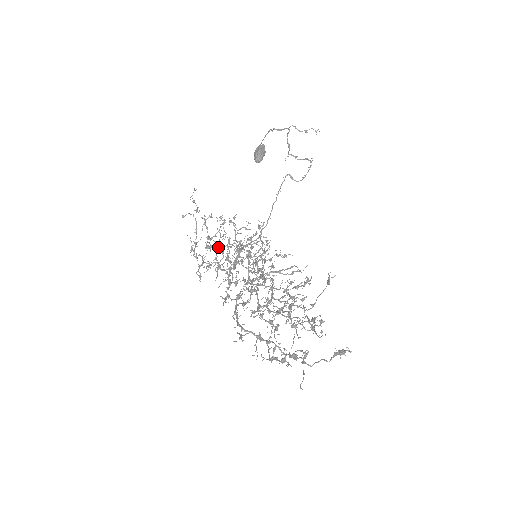
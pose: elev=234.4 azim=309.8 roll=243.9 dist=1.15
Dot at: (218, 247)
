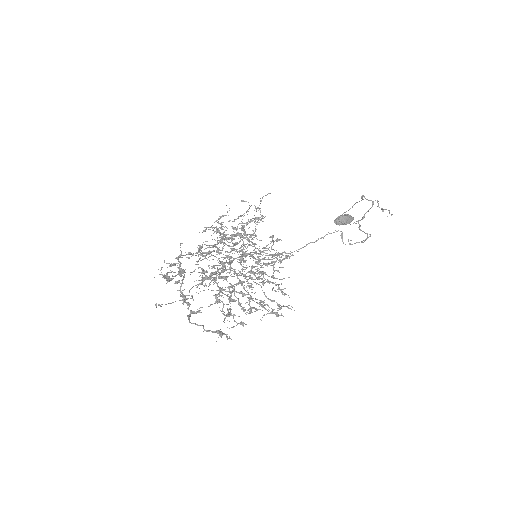
Dot at: occluded
